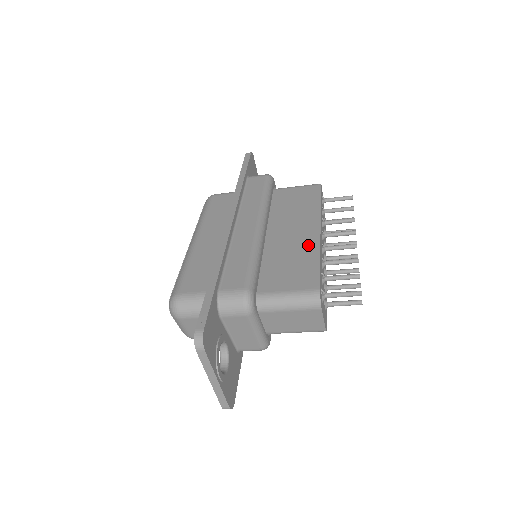
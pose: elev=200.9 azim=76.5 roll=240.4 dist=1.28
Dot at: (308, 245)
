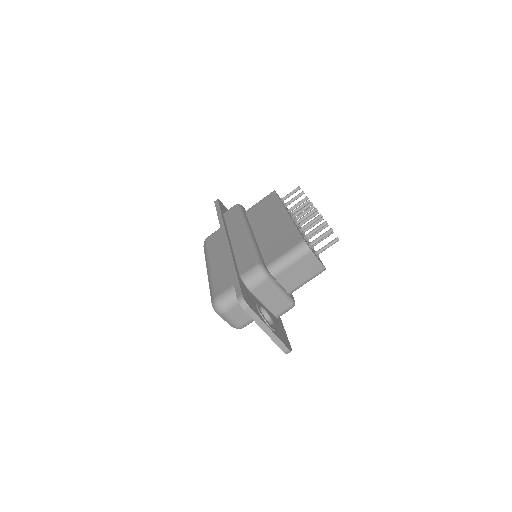
Dot at: (284, 224)
